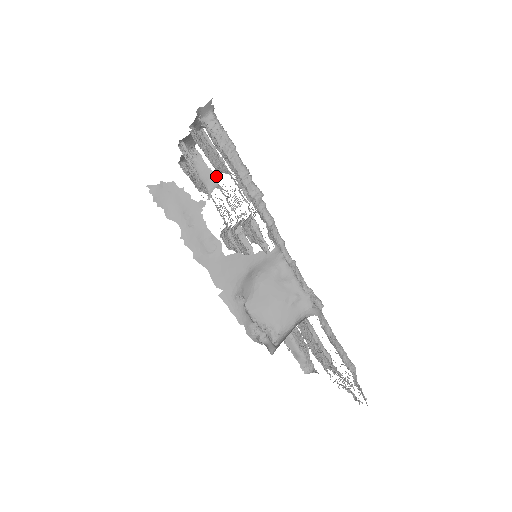
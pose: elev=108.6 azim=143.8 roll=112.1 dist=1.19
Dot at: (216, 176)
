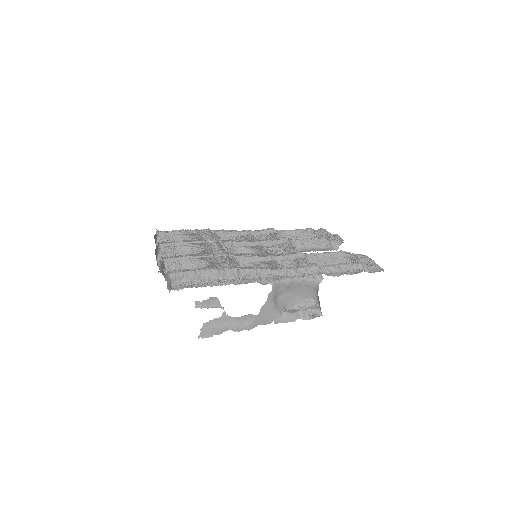
Dot at: (213, 298)
